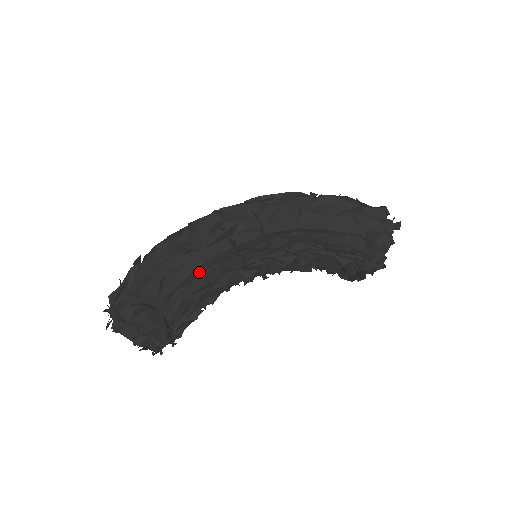
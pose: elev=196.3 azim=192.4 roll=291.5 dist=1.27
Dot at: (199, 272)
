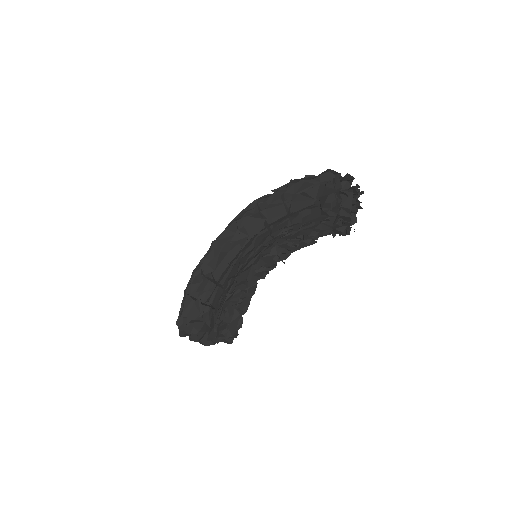
Dot at: (215, 287)
